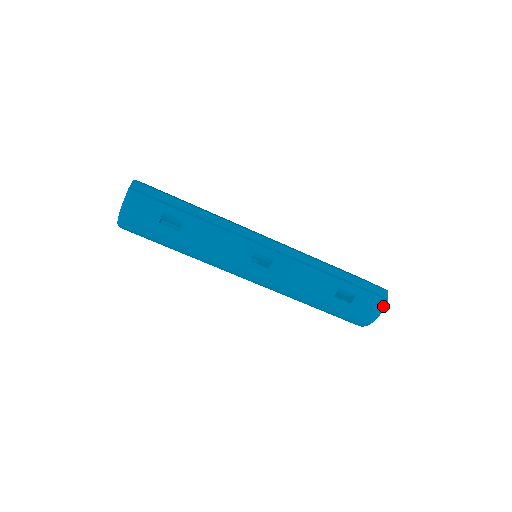
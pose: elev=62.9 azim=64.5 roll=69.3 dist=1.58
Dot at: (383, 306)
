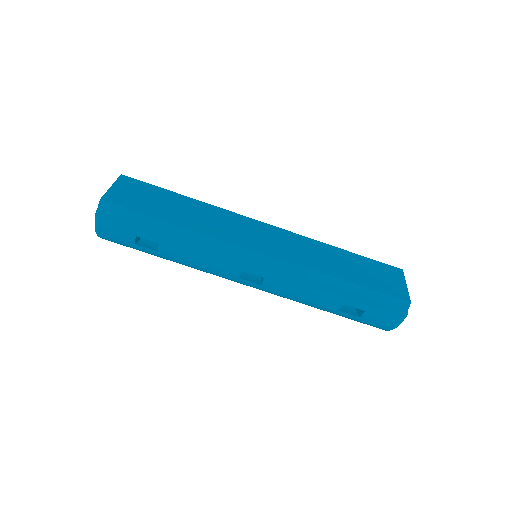
Dot at: (399, 322)
